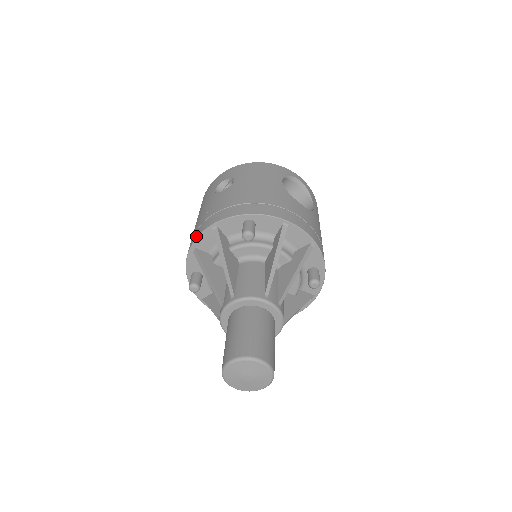
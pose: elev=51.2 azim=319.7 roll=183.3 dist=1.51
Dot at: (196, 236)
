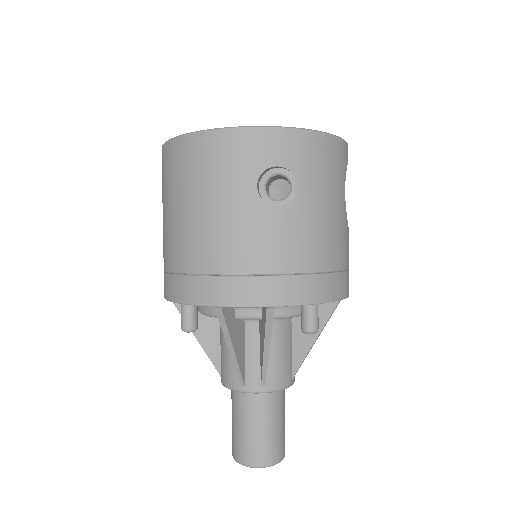
Dot at: (235, 302)
